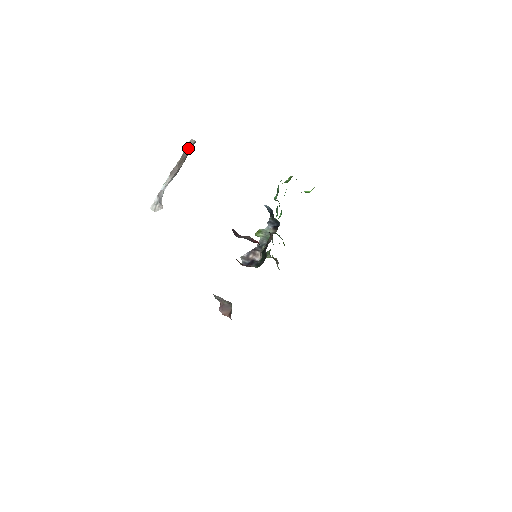
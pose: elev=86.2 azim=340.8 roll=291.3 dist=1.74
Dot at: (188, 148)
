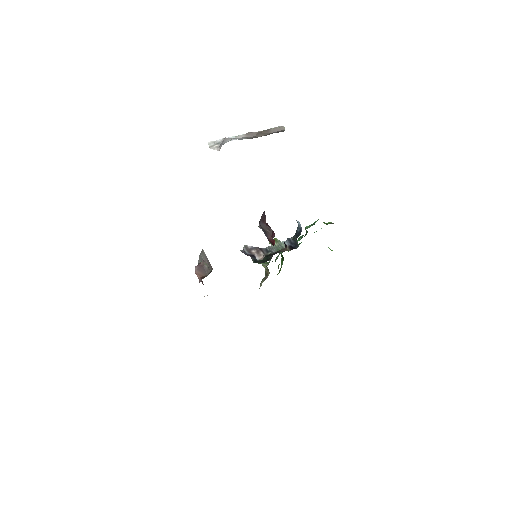
Dot at: (276, 129)
